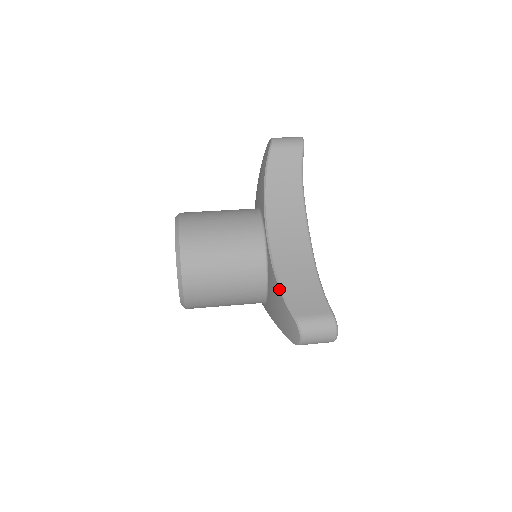
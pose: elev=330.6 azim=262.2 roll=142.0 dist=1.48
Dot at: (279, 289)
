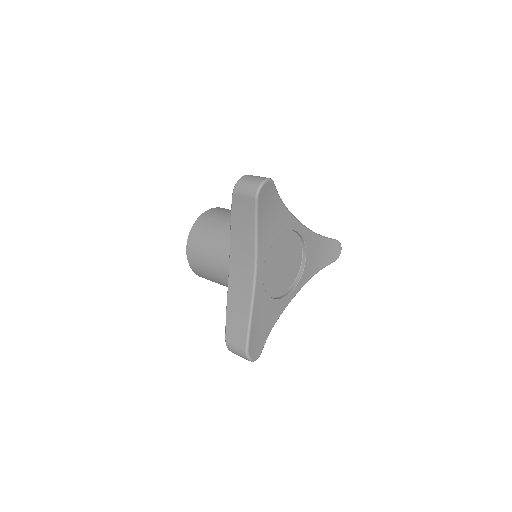
Dot at: (226, 313)
